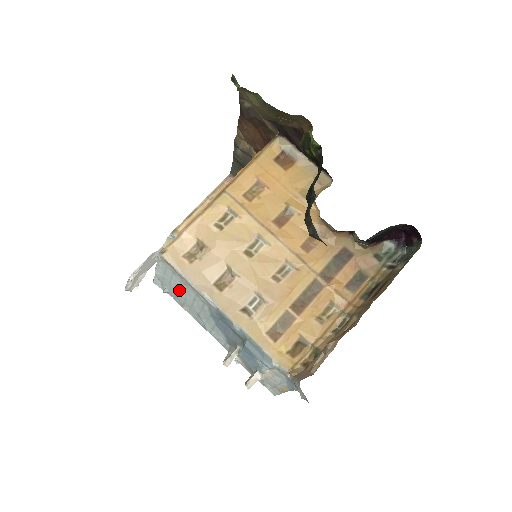
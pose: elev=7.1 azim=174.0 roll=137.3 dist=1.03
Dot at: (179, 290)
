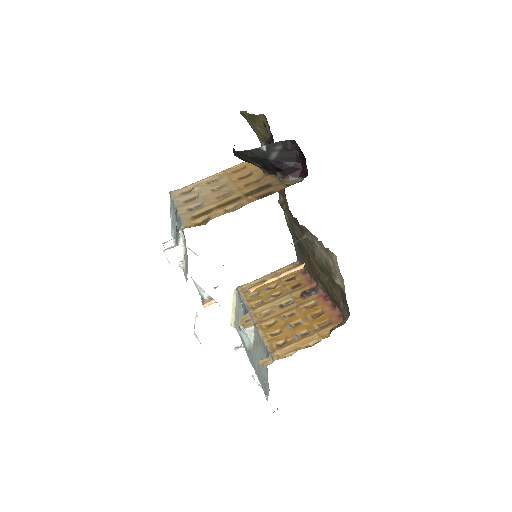
Dot at: (174, 222)
